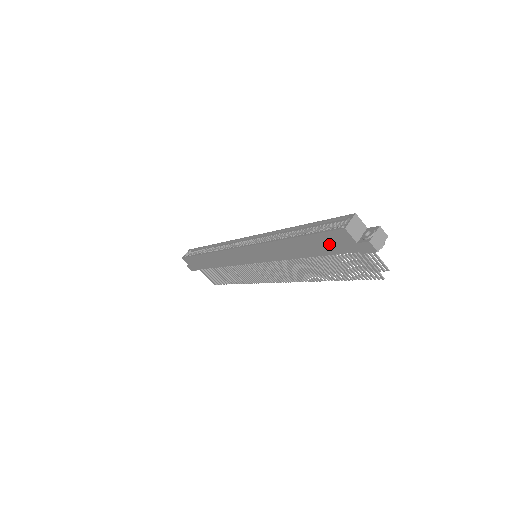
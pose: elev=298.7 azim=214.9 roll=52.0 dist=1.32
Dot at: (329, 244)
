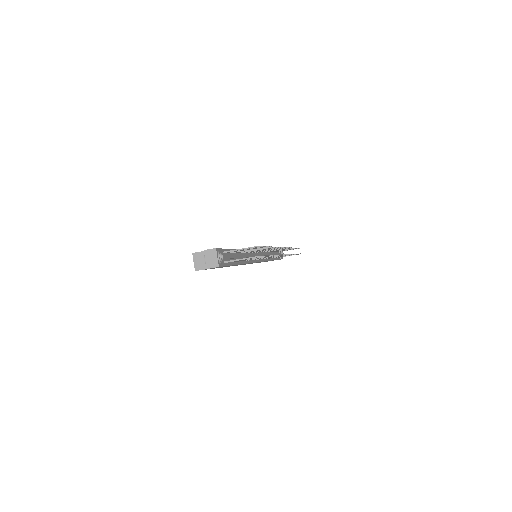
Dot at: occluded
